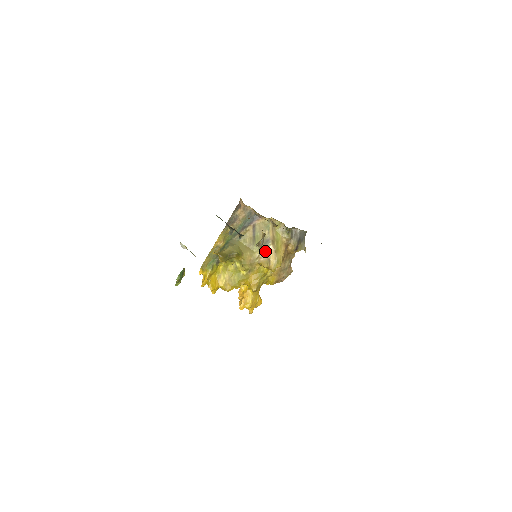
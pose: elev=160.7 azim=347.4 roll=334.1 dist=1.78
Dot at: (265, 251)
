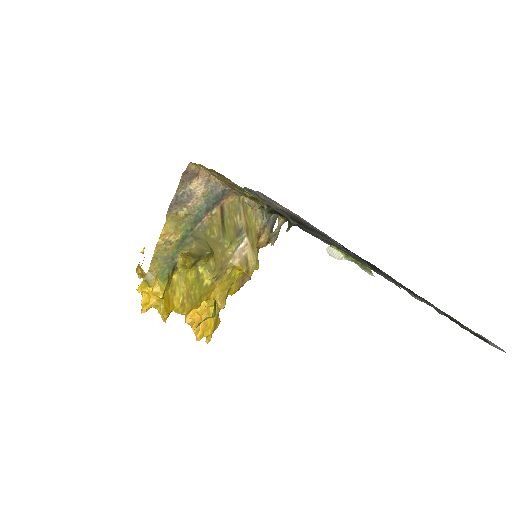
Dot at: (240, 246)
